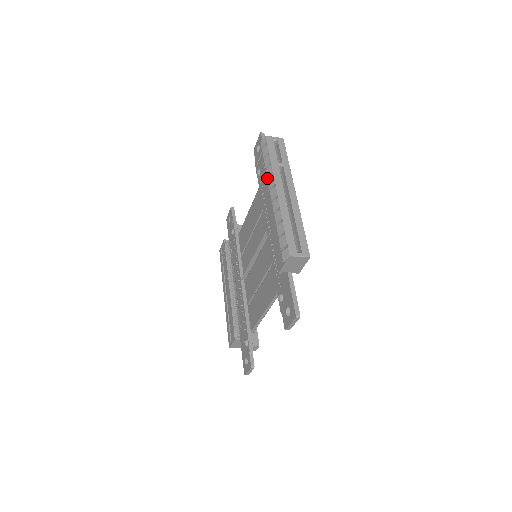
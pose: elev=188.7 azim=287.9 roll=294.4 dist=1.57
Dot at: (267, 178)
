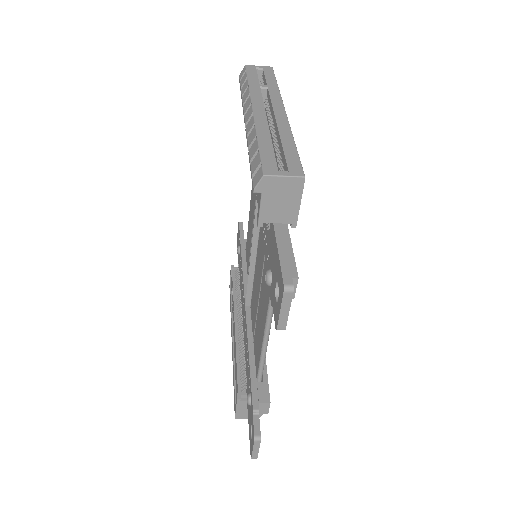
Dot at: (243, 107)
